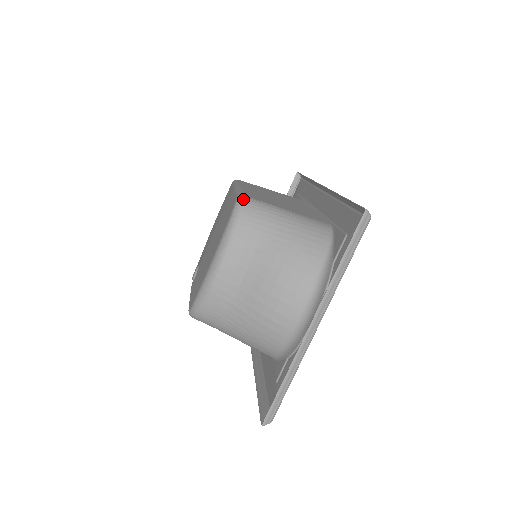
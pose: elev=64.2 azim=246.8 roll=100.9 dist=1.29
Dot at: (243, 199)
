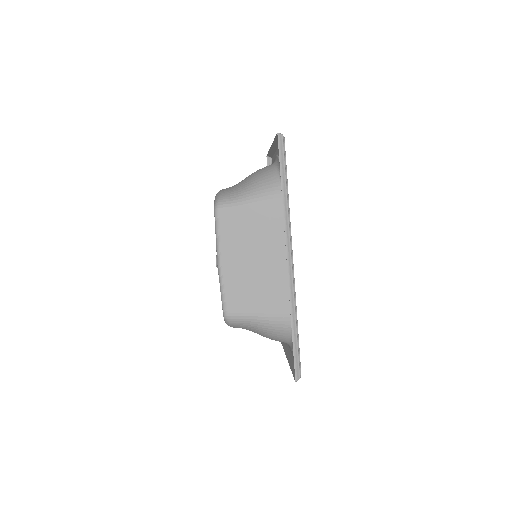
Dot at: occluded
